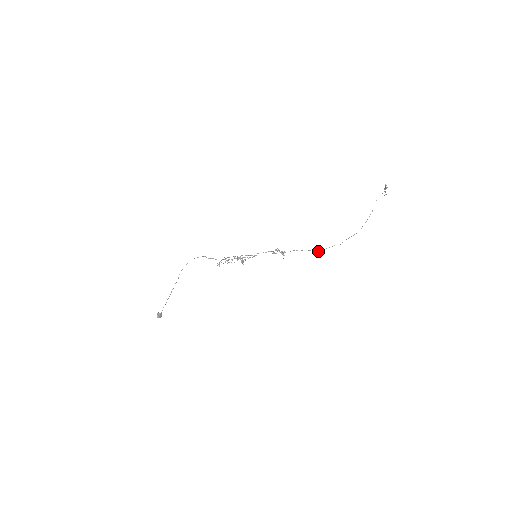
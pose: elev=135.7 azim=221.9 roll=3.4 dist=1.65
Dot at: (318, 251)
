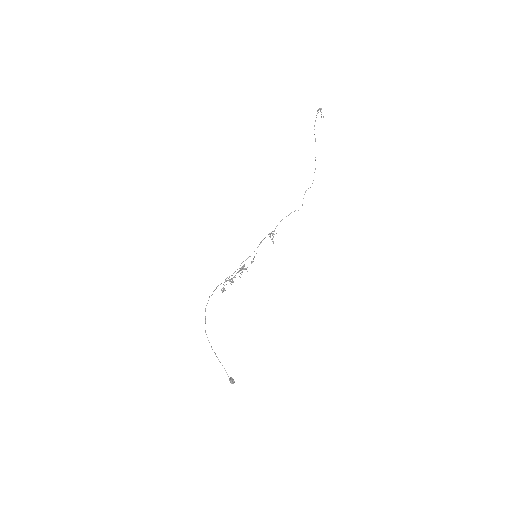
Dot at: occluded
